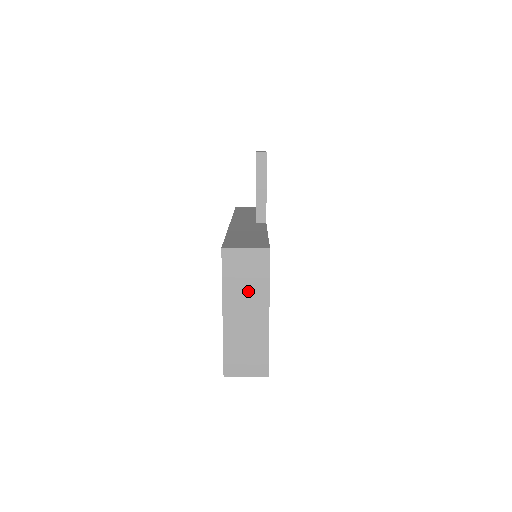
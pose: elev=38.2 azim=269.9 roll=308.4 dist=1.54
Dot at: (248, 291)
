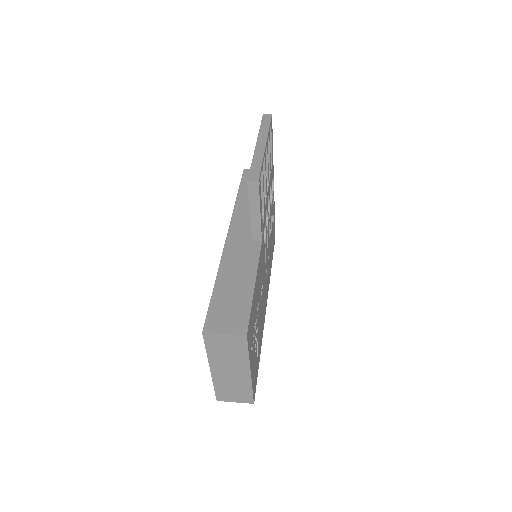
Dot at: (230, 359)
